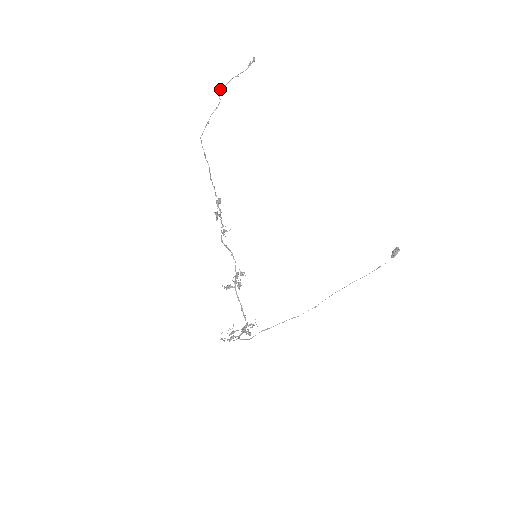
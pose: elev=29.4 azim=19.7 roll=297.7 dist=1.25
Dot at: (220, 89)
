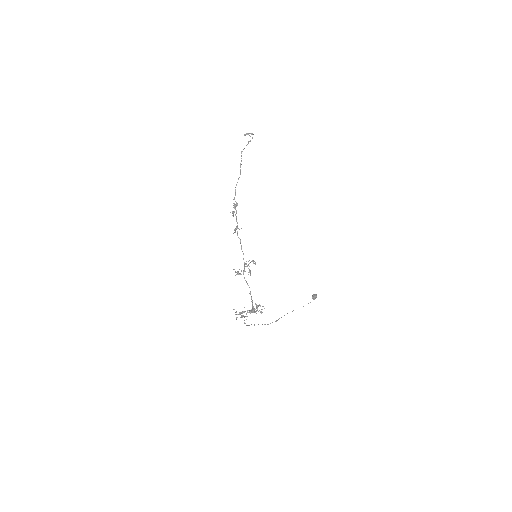
Dot at: (245, 134)
